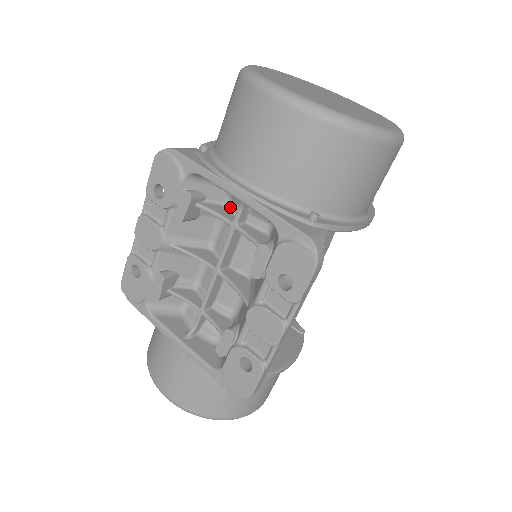
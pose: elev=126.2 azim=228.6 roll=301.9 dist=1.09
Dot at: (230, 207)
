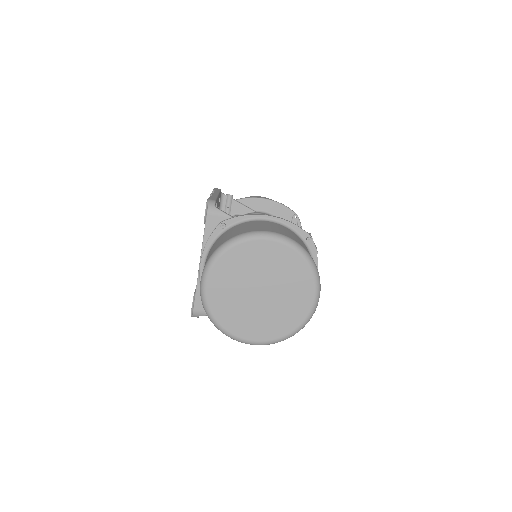
Dot at: occluded
